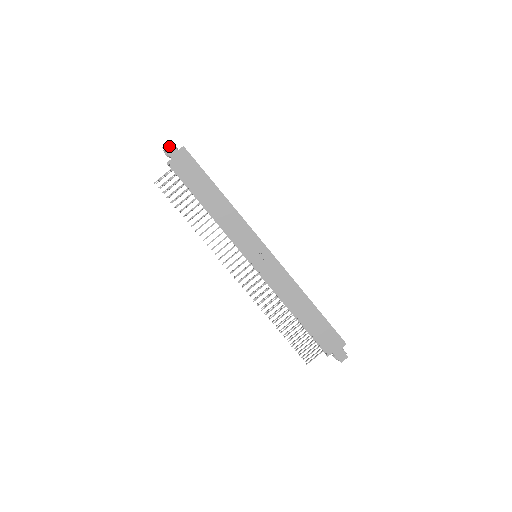
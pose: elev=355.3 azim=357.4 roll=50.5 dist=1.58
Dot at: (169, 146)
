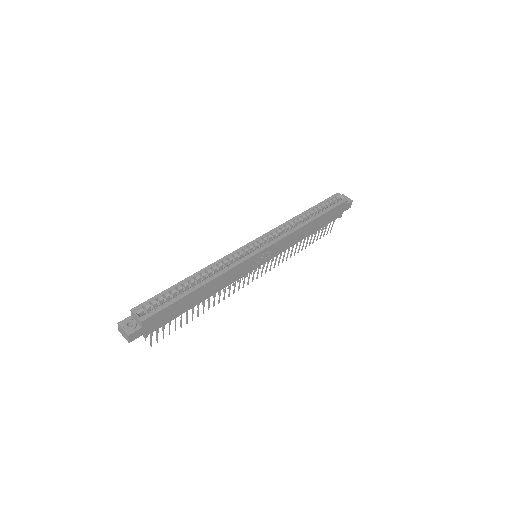
Dot at: (132, 337)
